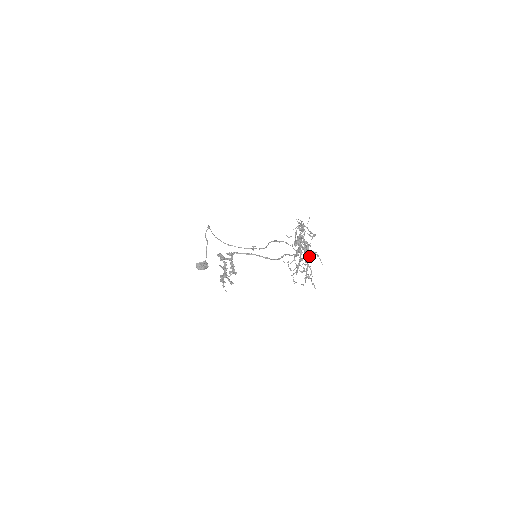
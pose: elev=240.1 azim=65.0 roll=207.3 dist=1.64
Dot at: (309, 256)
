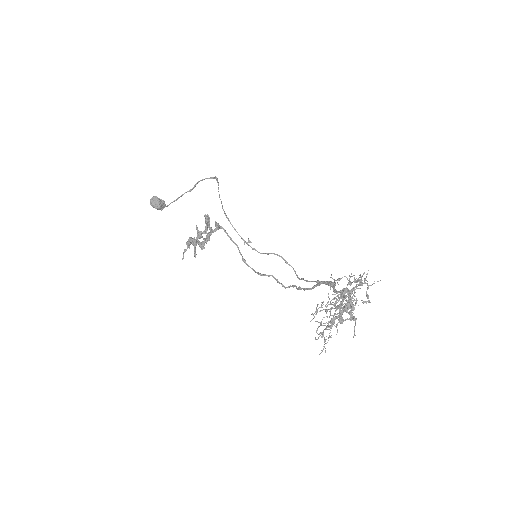
Dot at: occluded
